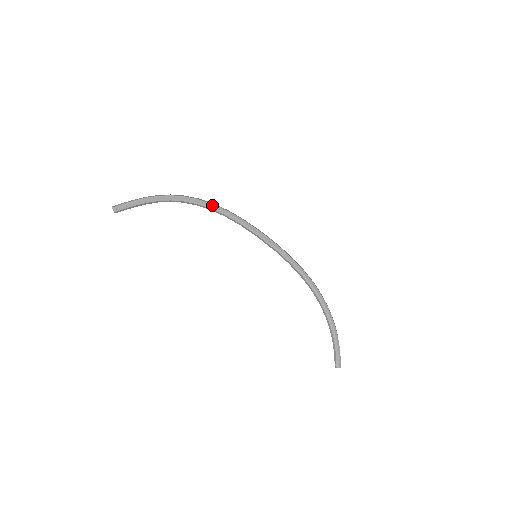
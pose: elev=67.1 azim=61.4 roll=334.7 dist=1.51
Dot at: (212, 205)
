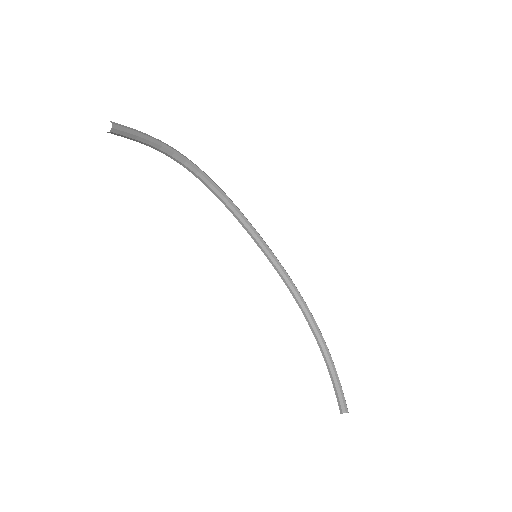
Dot at: (213, 181)
